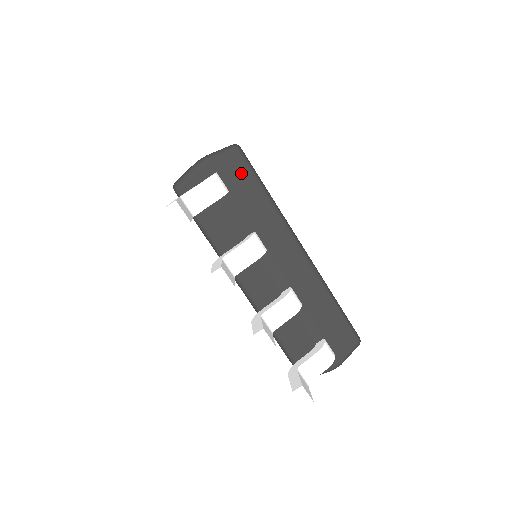
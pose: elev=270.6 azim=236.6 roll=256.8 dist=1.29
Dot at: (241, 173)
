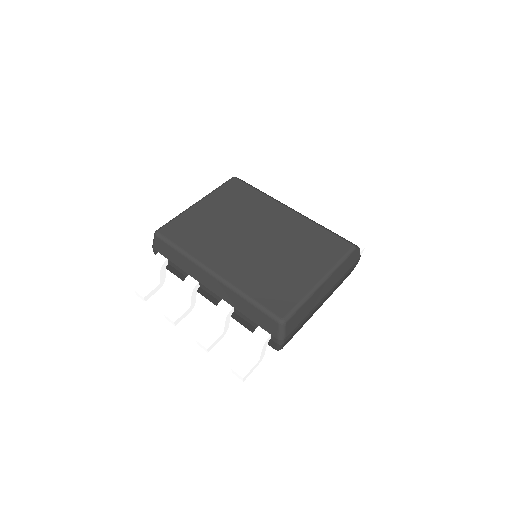
Dot at: (164, 247)
